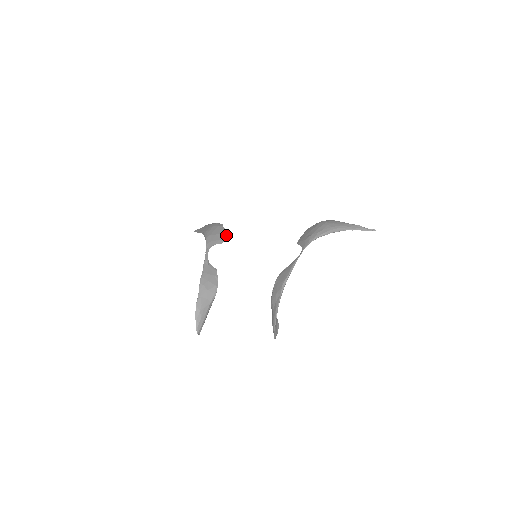
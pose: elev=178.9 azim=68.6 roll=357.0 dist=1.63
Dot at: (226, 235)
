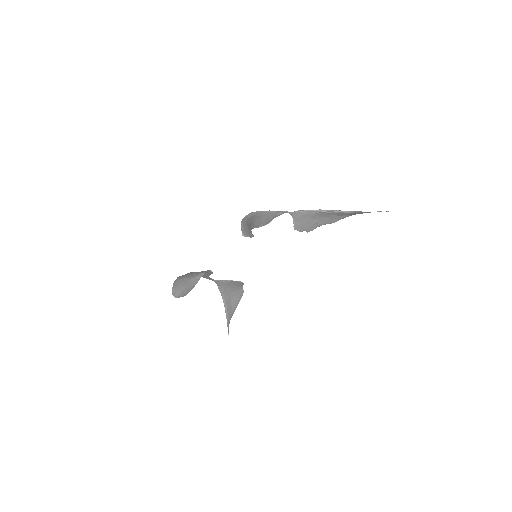
Dot at: (241, 283)
